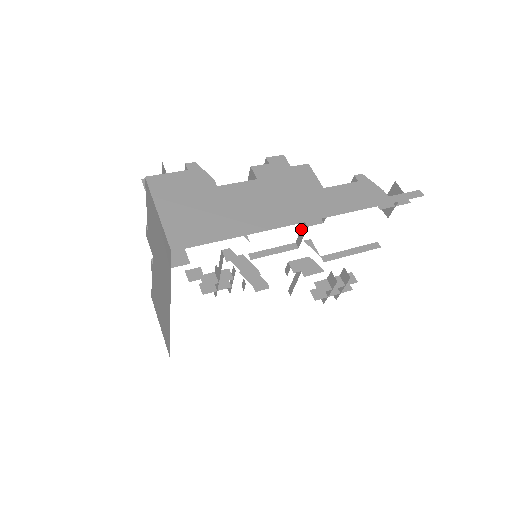
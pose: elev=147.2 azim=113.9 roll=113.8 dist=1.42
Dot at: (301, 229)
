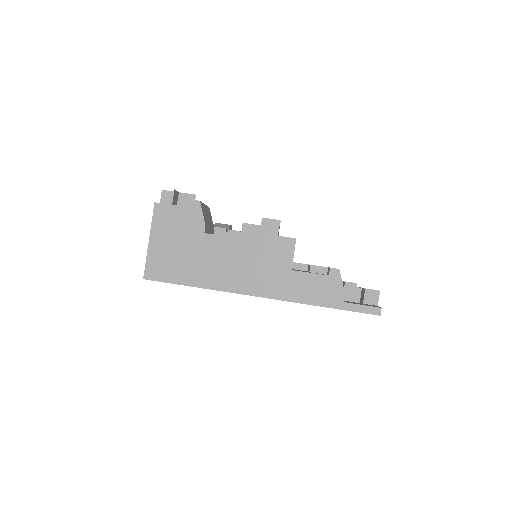
Dot at: occluded
